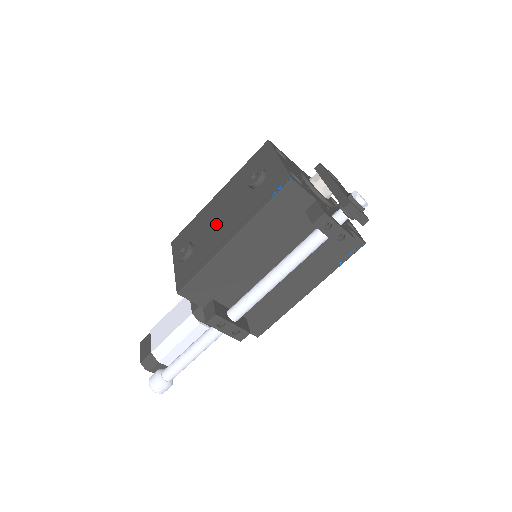
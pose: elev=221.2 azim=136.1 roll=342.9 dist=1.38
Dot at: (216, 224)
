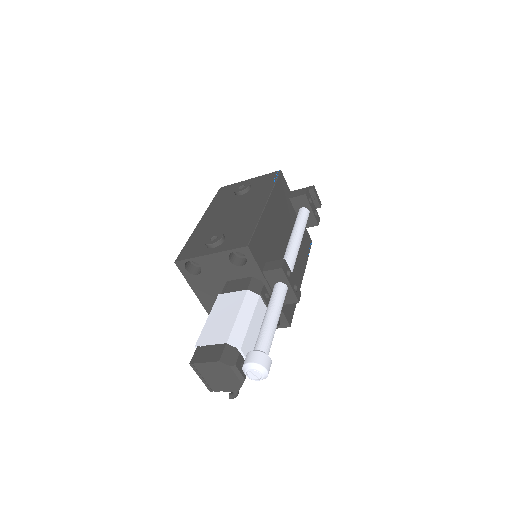
Dot at: (231, 217)
